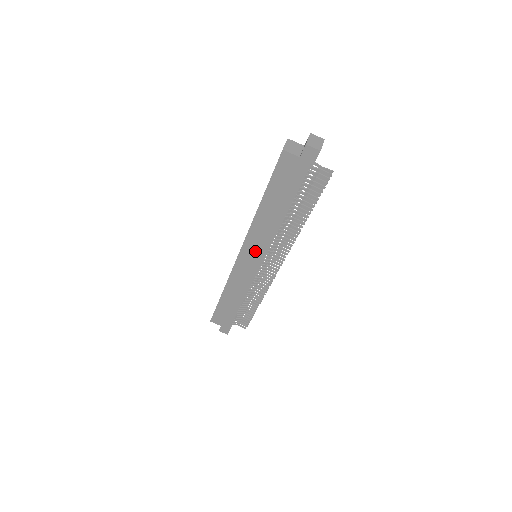
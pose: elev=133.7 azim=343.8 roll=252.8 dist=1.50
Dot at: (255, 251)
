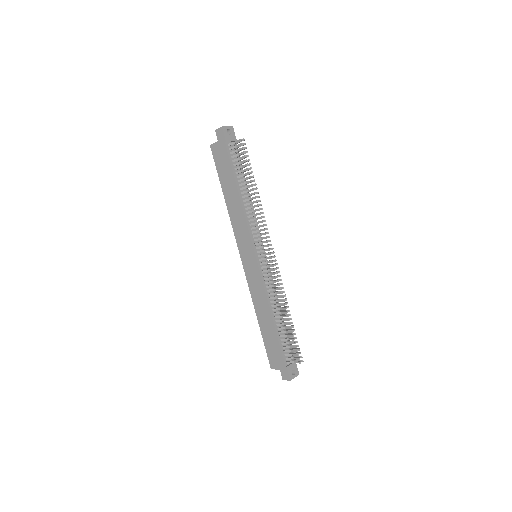
Dot at: (246, 245)
